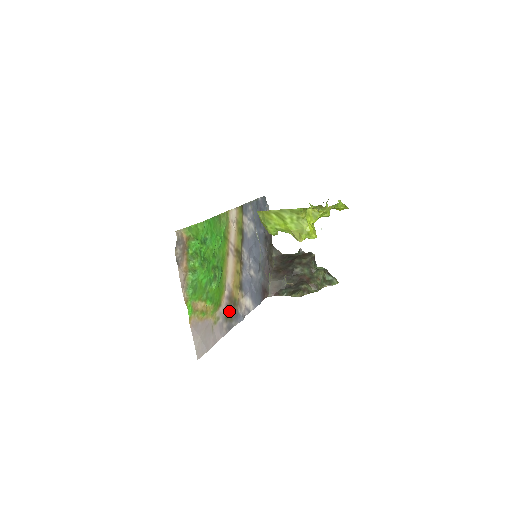
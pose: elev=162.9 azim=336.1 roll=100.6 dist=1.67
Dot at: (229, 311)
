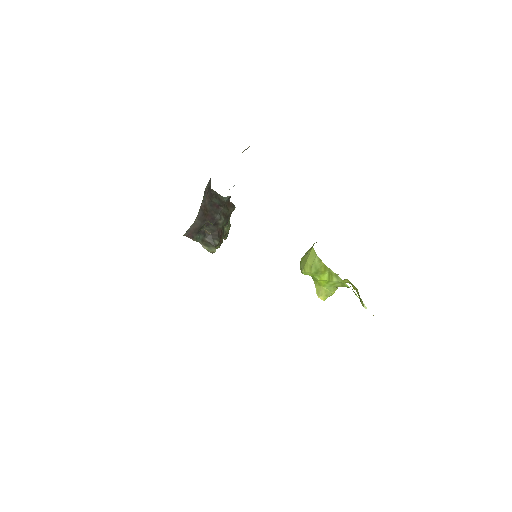
Dot at: occluded
